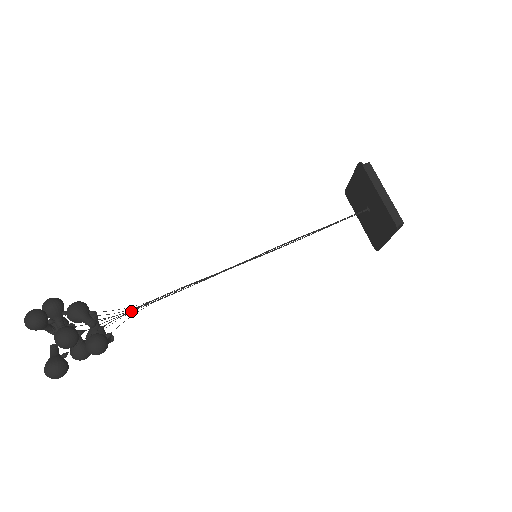
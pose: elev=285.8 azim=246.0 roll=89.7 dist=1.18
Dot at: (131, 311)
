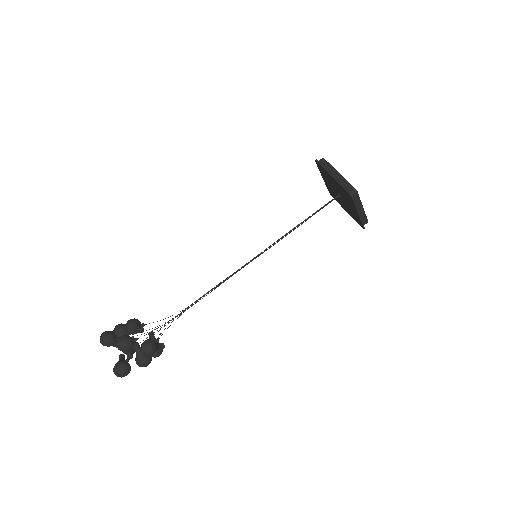
Dot at: occluded
